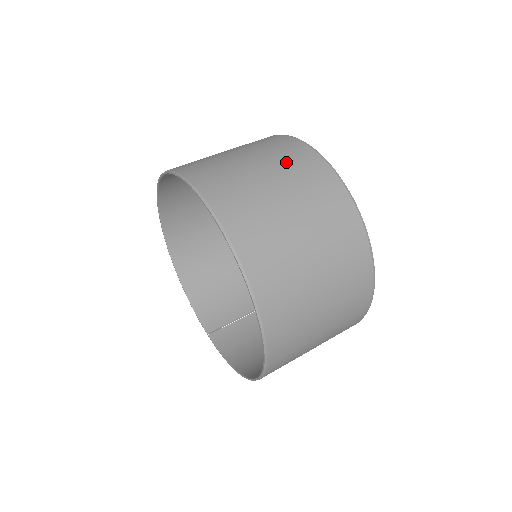
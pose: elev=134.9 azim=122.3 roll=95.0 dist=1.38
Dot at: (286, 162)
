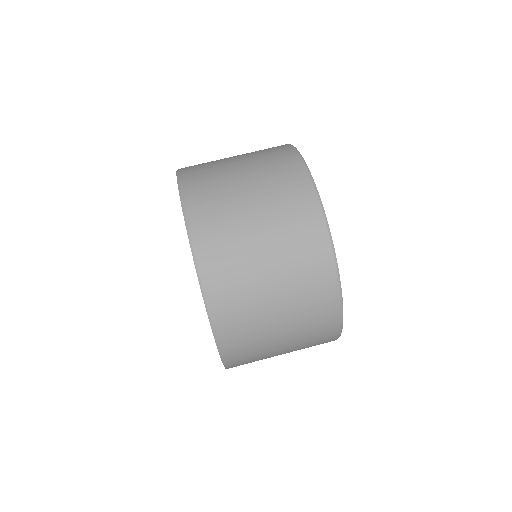
Dot at: (259, 151)
